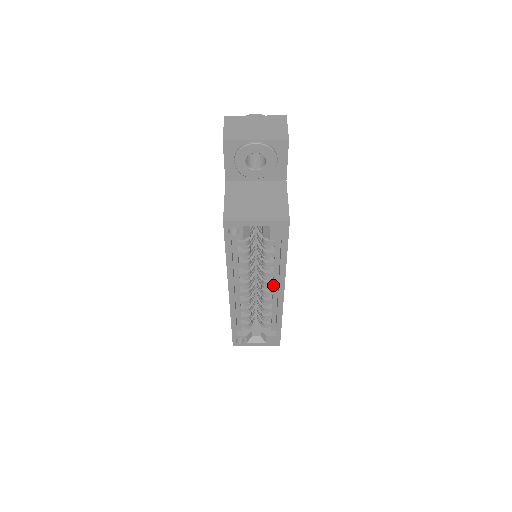
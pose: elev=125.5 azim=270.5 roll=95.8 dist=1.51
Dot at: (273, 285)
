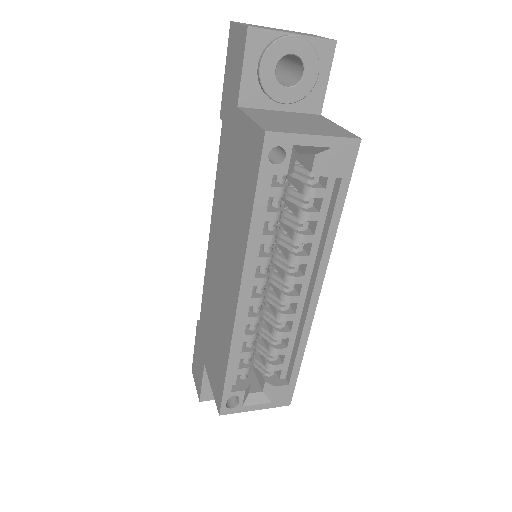
Dot at: (302, 281)
